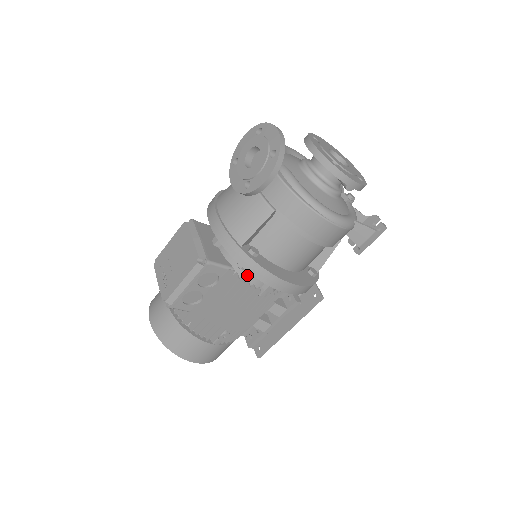
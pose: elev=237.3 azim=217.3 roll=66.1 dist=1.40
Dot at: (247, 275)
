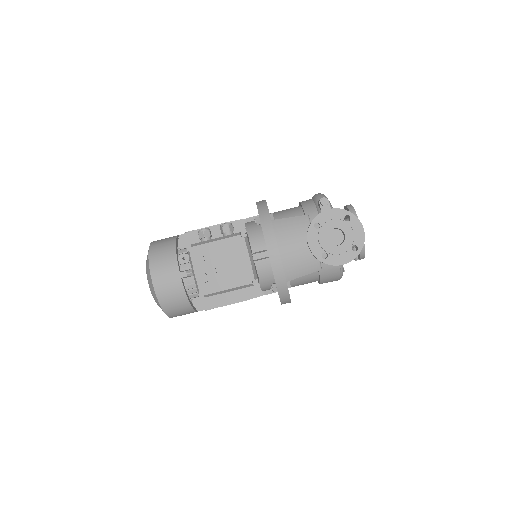
Dot at: (264, 286)
